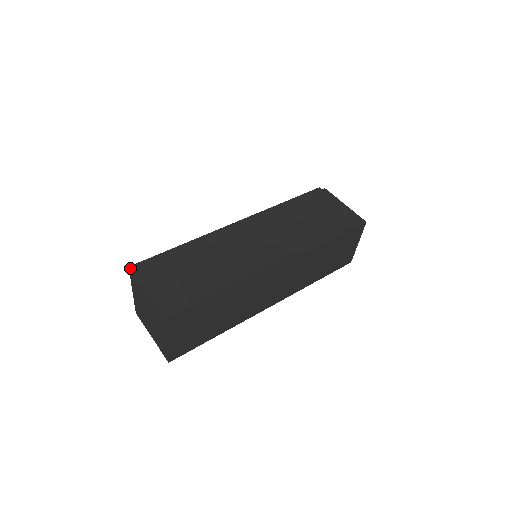
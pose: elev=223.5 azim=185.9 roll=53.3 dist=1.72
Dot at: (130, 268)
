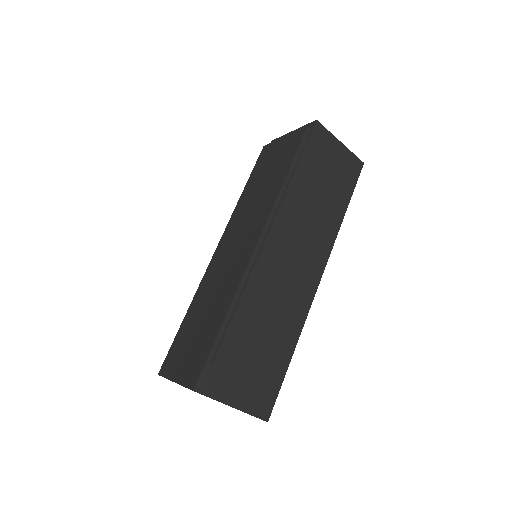
Dot at: (159, 375)
